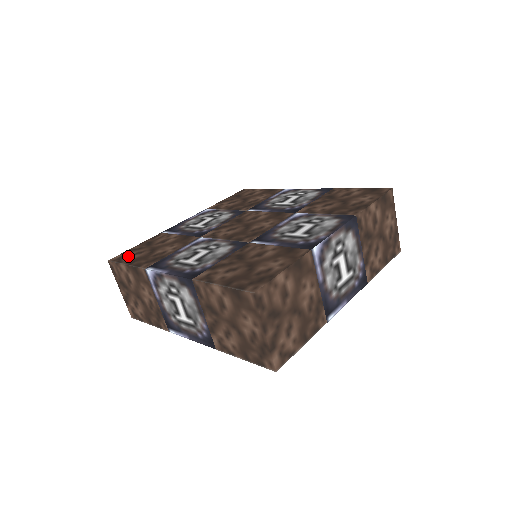
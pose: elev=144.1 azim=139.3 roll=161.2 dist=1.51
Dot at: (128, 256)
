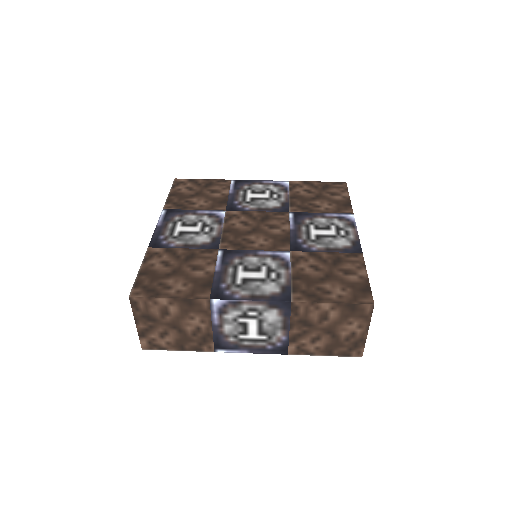
Dot at: (183, 186)
